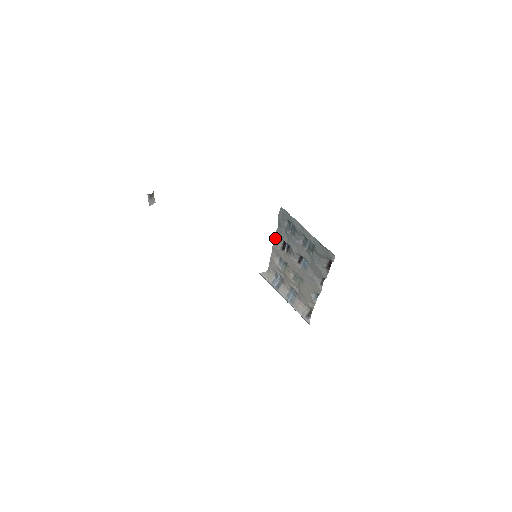
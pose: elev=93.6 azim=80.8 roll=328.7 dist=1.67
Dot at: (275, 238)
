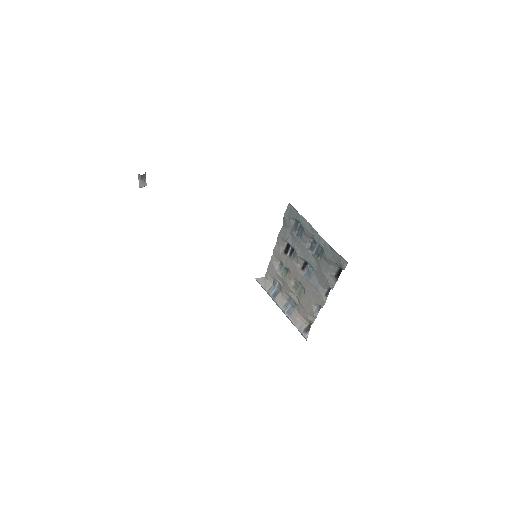
Dot at: (278, 239)
